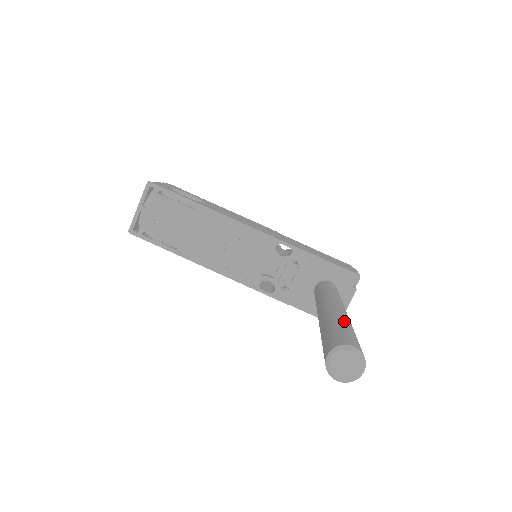
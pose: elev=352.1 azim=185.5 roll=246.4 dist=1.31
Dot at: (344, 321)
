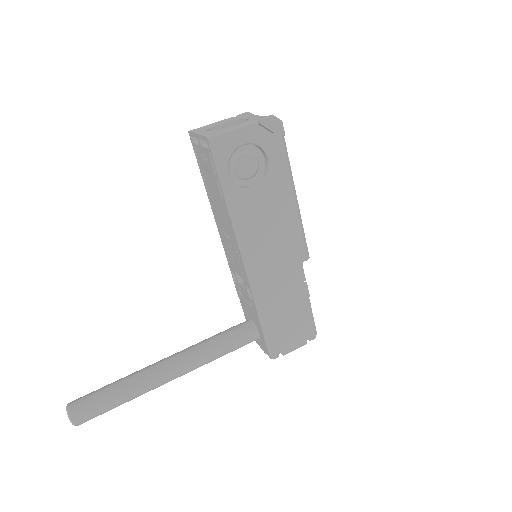
Dot at: (124, 397)
